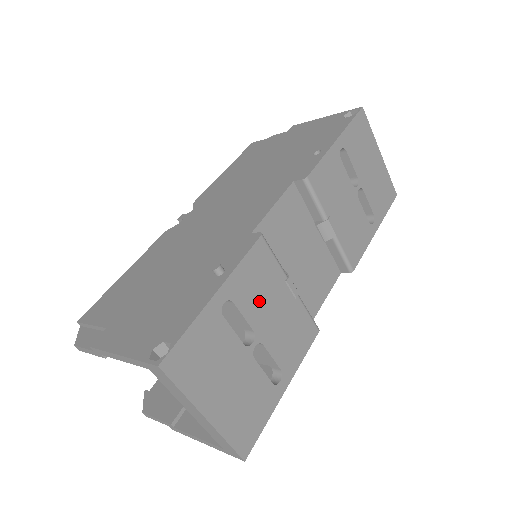
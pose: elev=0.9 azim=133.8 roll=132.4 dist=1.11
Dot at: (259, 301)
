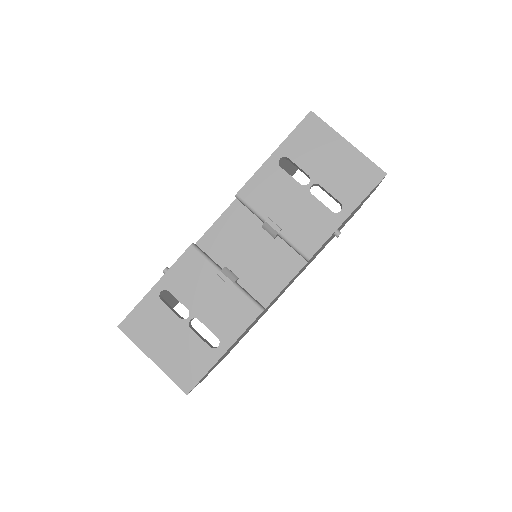
Dot at: (192, 290)
